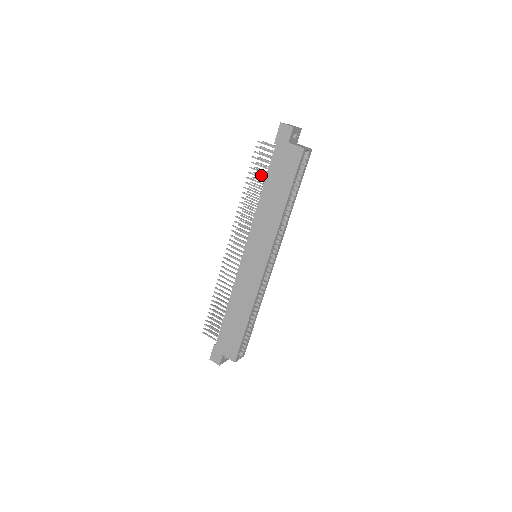
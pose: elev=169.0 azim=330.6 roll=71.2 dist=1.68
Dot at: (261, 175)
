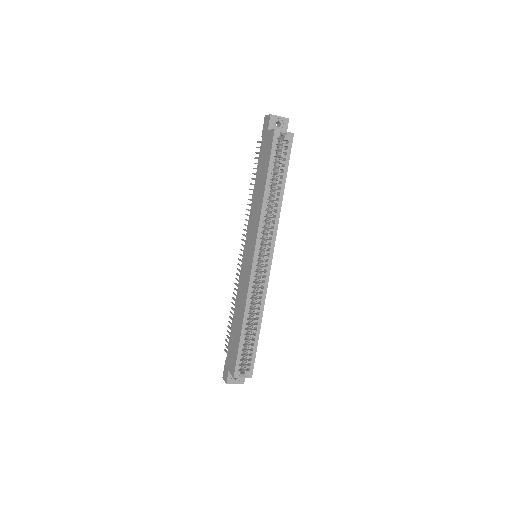
Dot at: occluded
